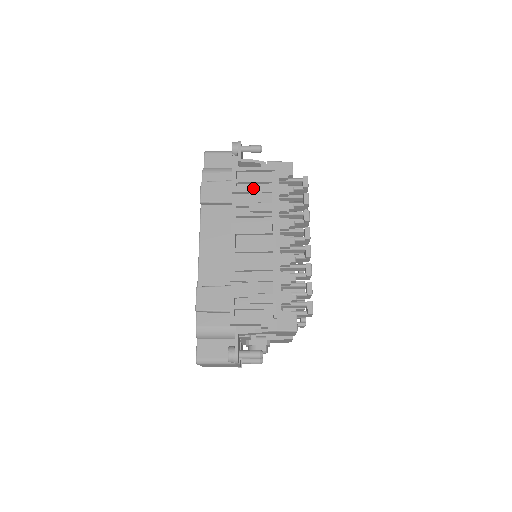
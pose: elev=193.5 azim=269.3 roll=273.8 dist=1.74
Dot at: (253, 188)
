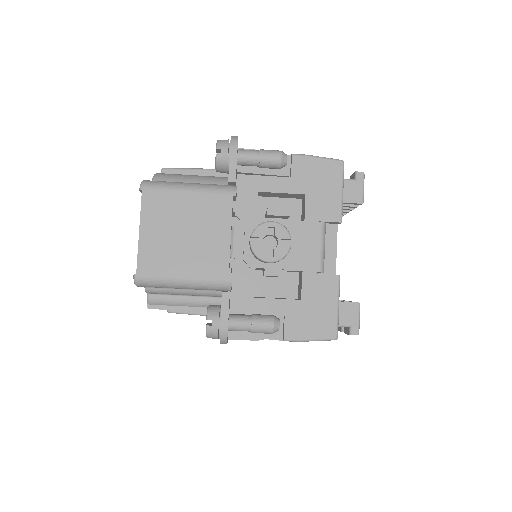
Dot at: occluded
